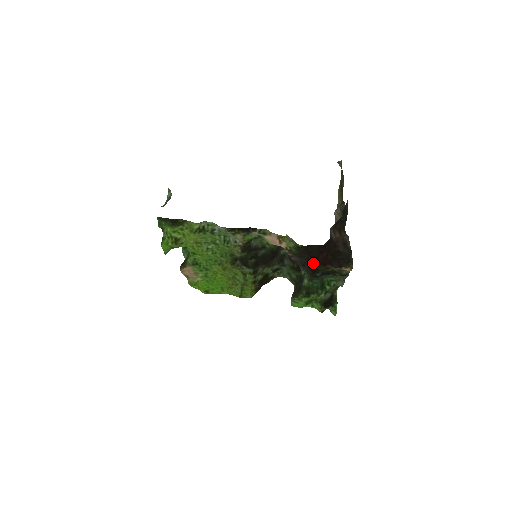
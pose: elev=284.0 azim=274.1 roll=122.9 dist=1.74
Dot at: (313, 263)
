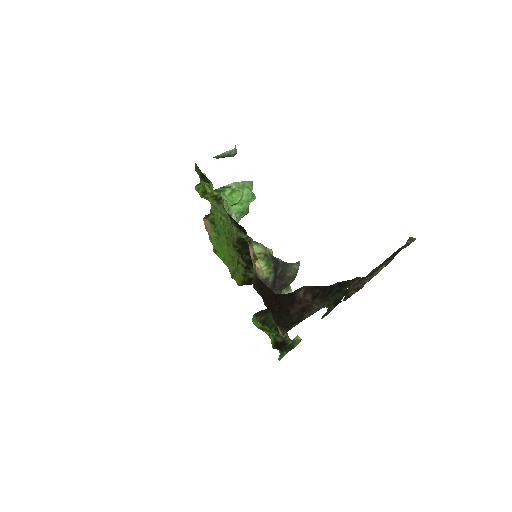
Dot at: occluded
